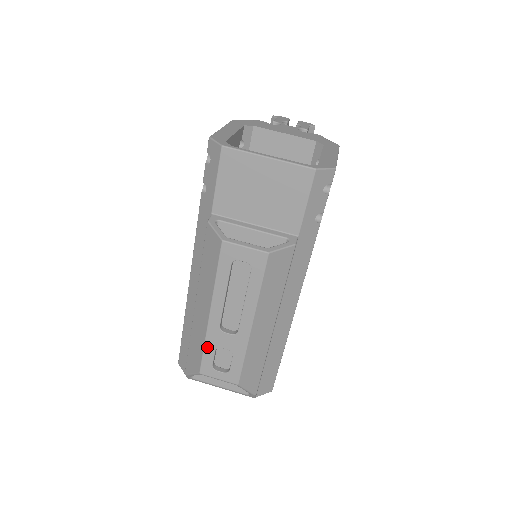
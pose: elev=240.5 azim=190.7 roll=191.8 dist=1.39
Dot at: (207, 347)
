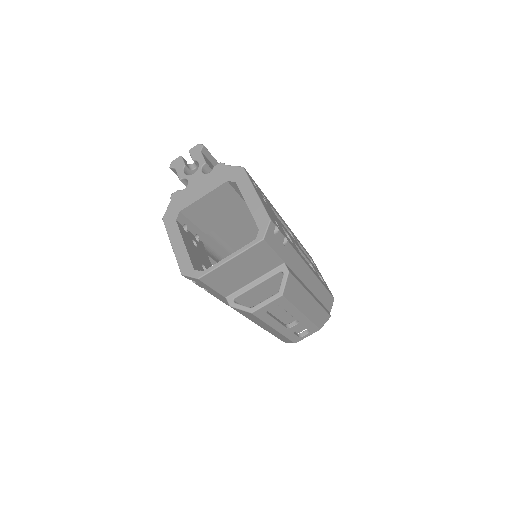
Dot at: (288, 337)
